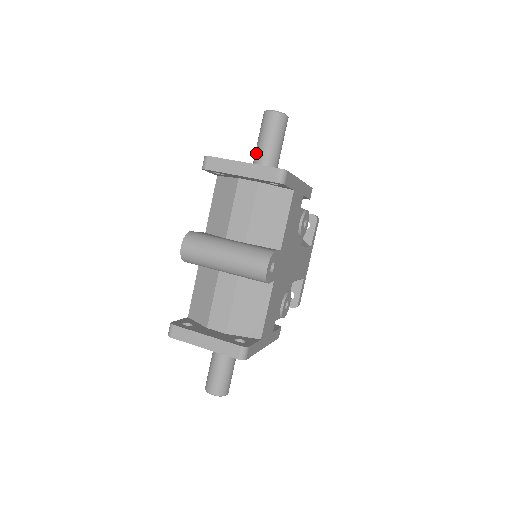
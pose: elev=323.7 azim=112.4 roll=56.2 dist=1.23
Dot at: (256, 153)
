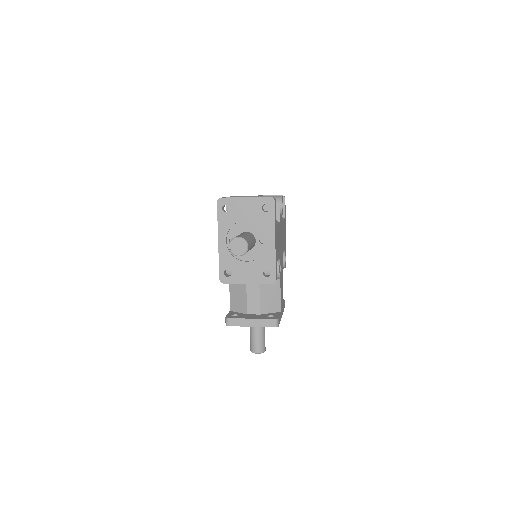
Dot at: occluded
